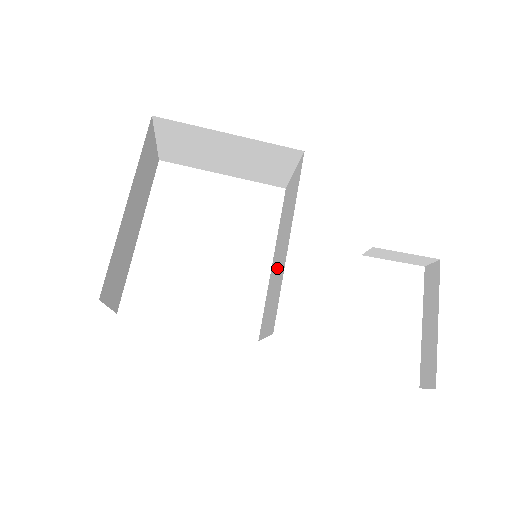
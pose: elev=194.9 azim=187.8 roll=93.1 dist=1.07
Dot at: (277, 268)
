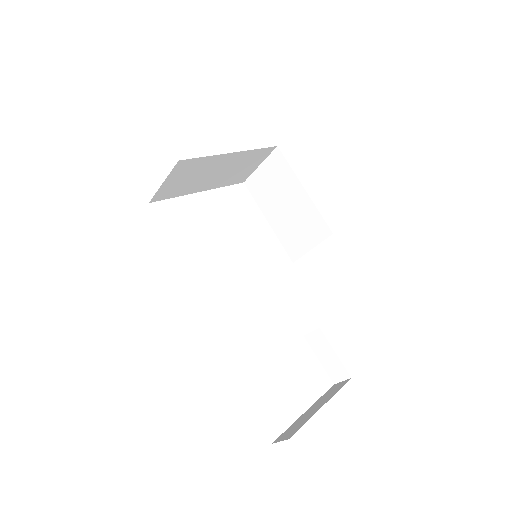
Dot at: occluded
